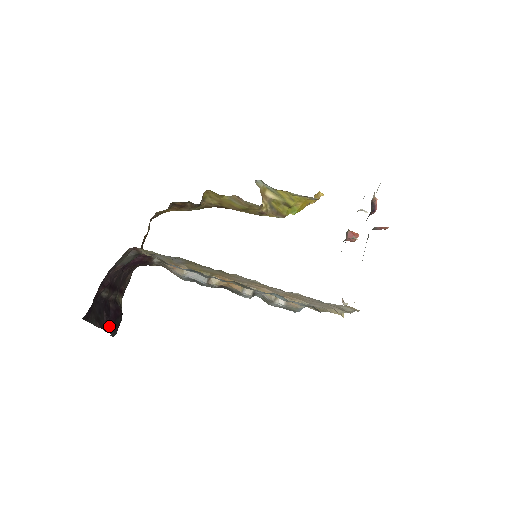
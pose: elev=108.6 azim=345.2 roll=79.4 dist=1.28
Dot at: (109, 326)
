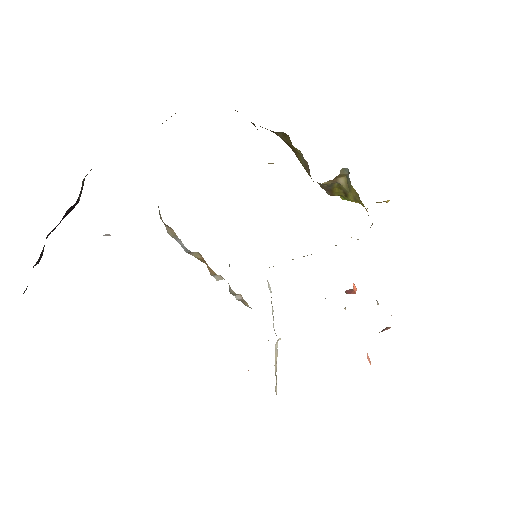
Dot at: (53, 229)
